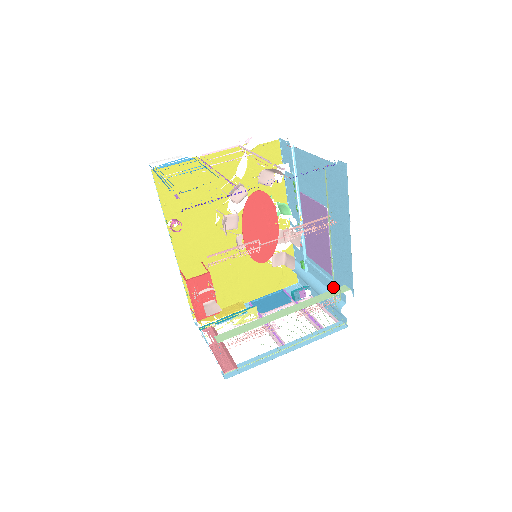
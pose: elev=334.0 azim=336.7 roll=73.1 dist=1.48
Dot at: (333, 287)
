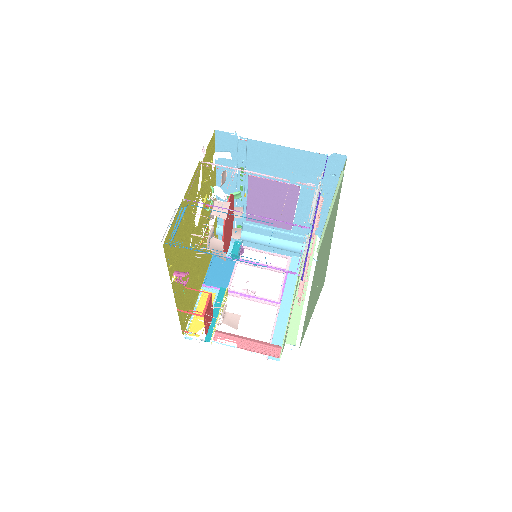
Dot at: (319, 244)
